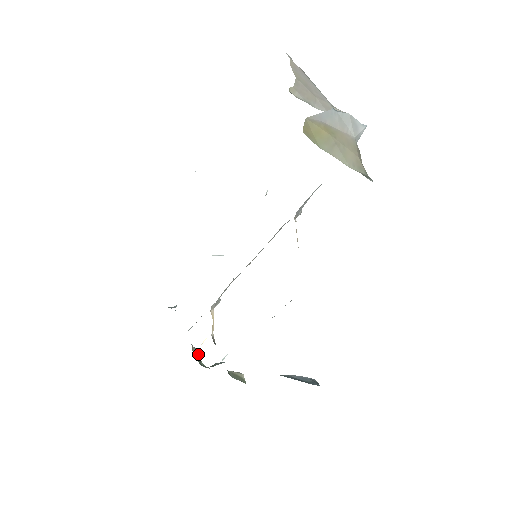
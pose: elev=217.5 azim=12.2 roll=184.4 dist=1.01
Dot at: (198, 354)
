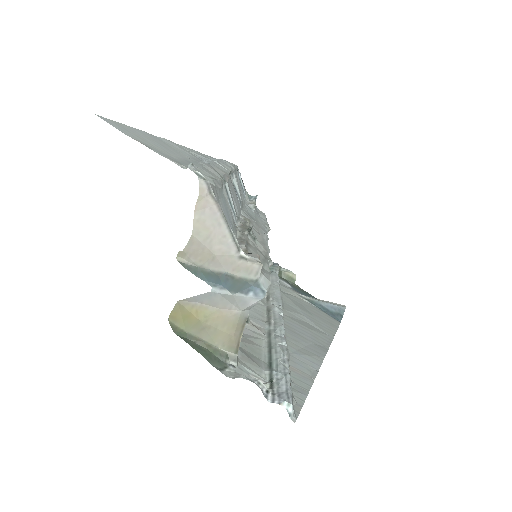
Dot at: occluded
